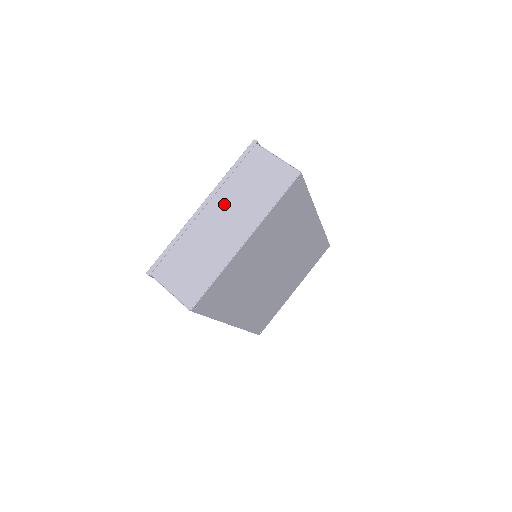
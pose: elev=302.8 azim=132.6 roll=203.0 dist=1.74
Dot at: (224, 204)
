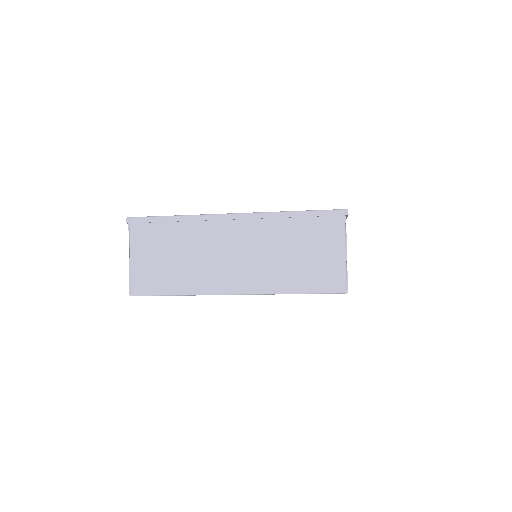
Dot at: (254, 238)
